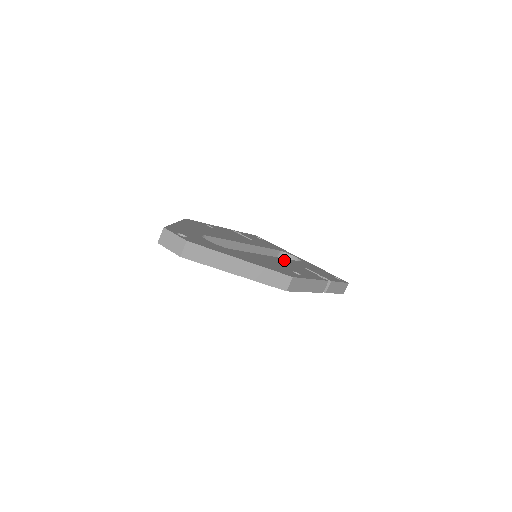
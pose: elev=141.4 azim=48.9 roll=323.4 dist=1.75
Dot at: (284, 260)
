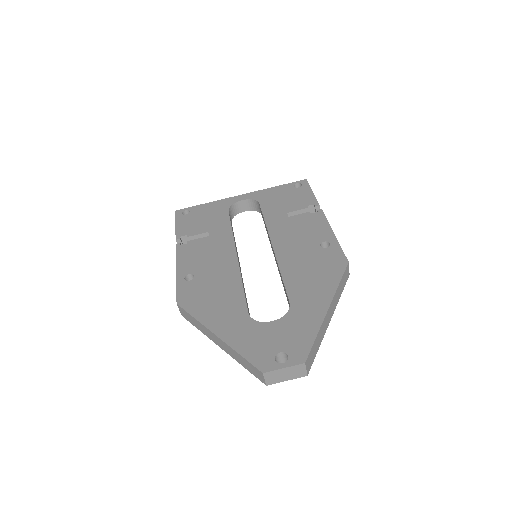
Dot at: (276, 232)
